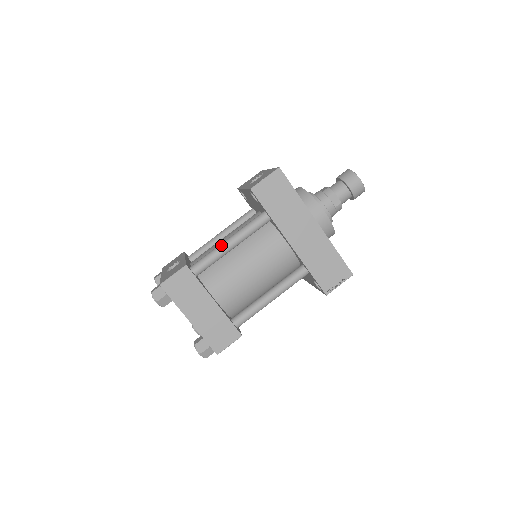
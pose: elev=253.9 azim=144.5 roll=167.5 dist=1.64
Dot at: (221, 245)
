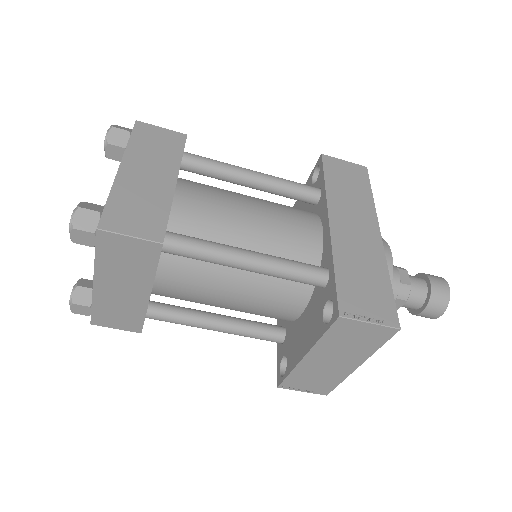
Dot at: (241, 167)
